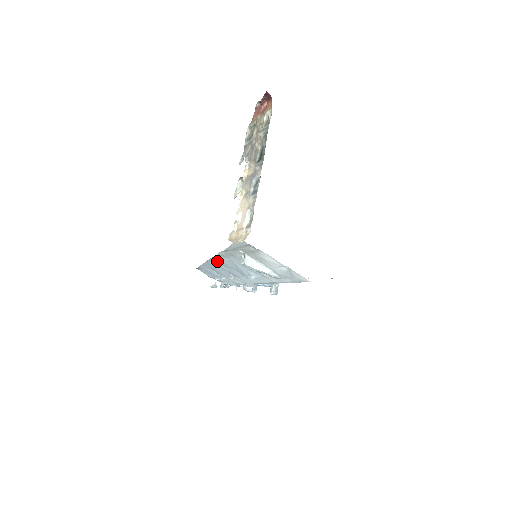
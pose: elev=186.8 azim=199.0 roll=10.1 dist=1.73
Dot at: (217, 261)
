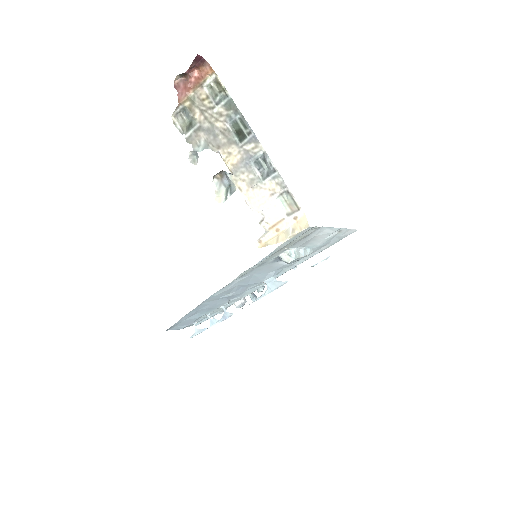
Dot at: (222, 292)
